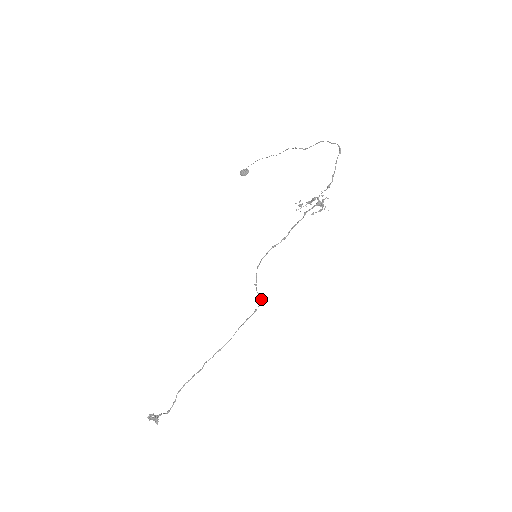
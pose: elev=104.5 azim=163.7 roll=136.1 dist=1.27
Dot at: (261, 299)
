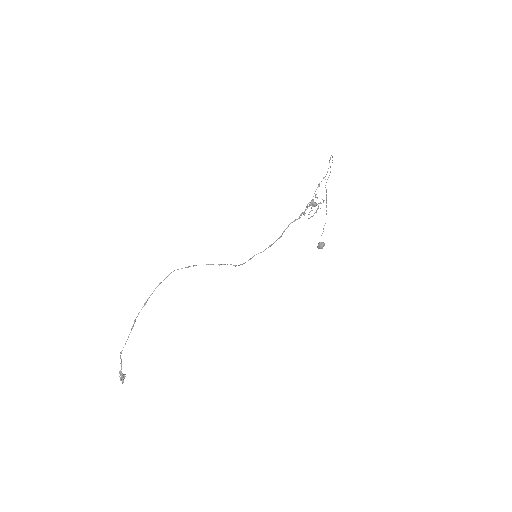
Dot at: (223, 264)
